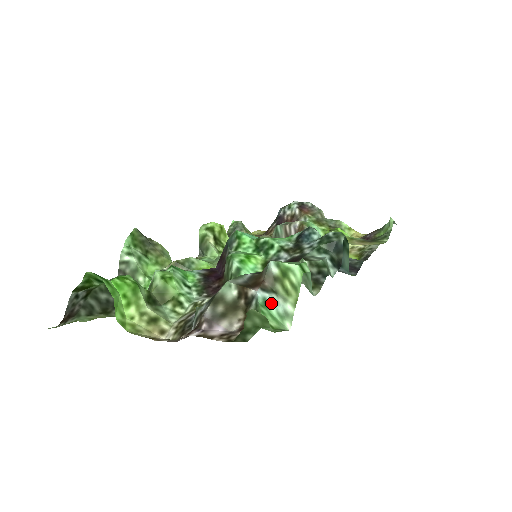
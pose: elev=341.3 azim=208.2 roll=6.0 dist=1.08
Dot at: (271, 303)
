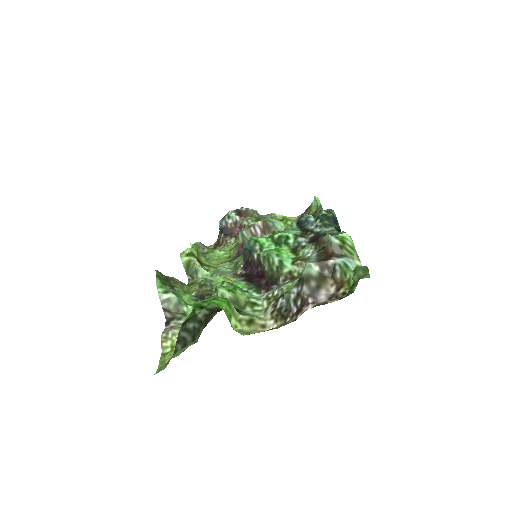
Dot at: (348, 264)
